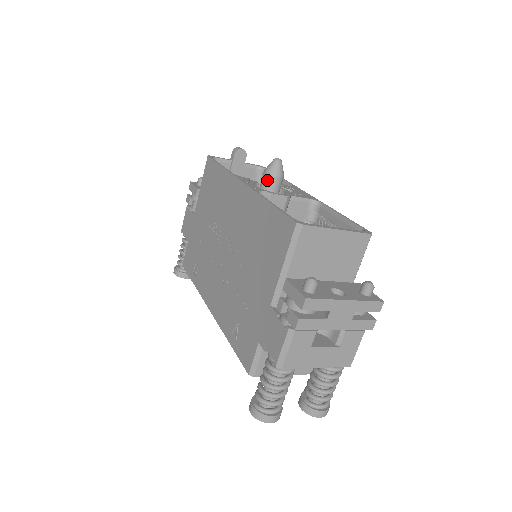
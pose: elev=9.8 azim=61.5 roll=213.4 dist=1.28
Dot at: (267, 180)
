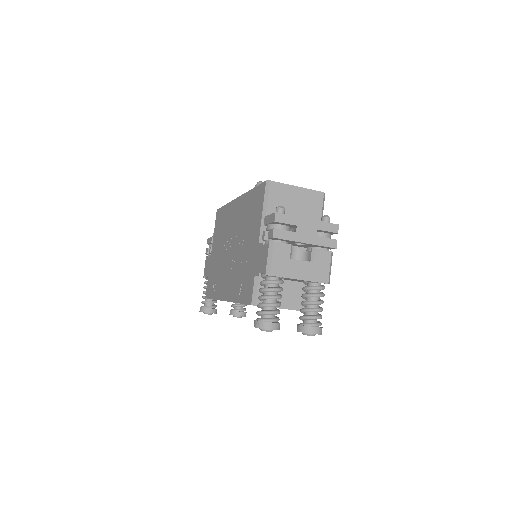
Dot at: occluded
